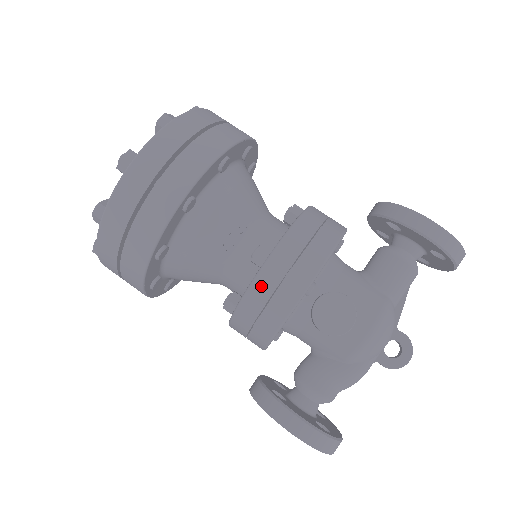
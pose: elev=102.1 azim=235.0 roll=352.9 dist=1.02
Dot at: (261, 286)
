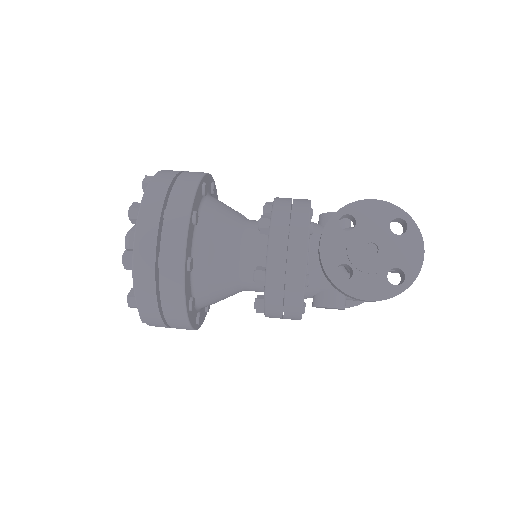
Dot at: (282, 198)
